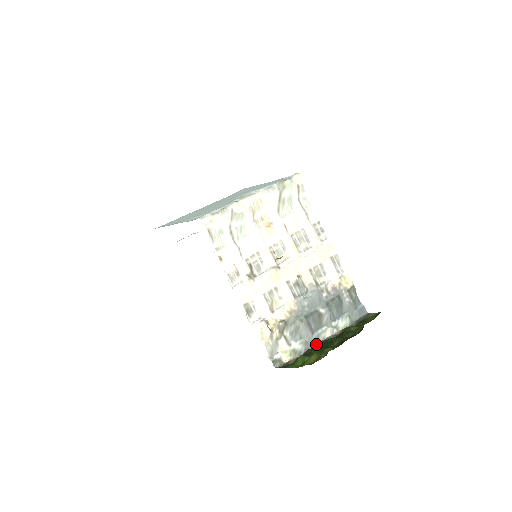
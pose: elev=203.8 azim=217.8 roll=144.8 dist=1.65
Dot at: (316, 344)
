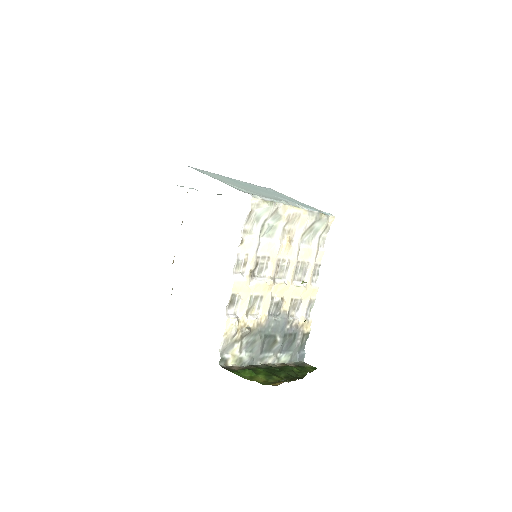
Dot at: (258, 364)
